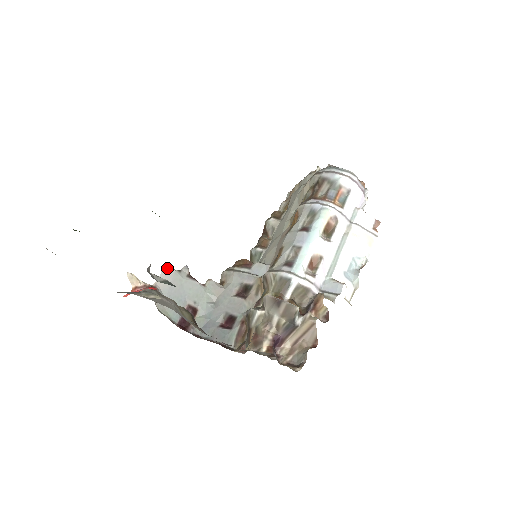
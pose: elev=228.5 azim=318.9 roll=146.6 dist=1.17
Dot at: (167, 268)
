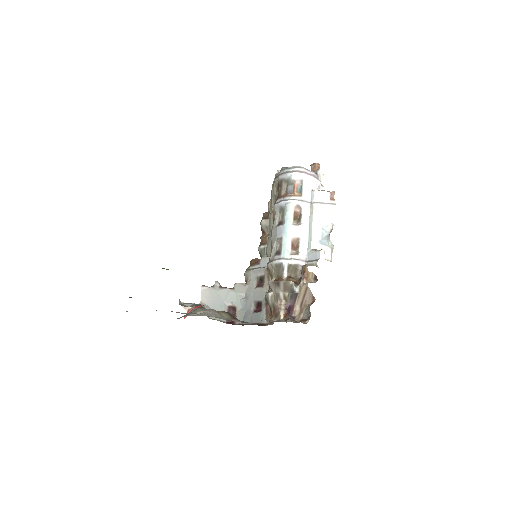
Dot at: (204, 288)
